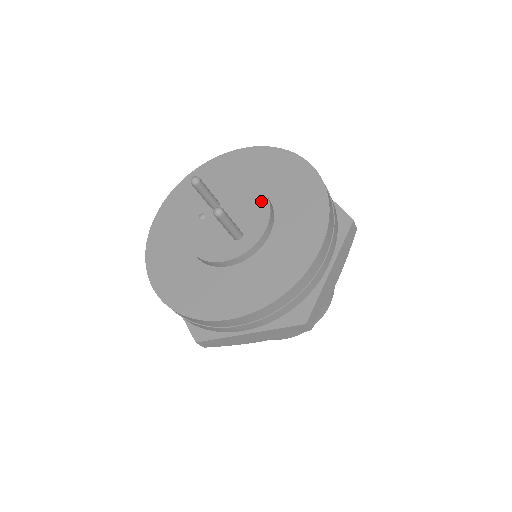
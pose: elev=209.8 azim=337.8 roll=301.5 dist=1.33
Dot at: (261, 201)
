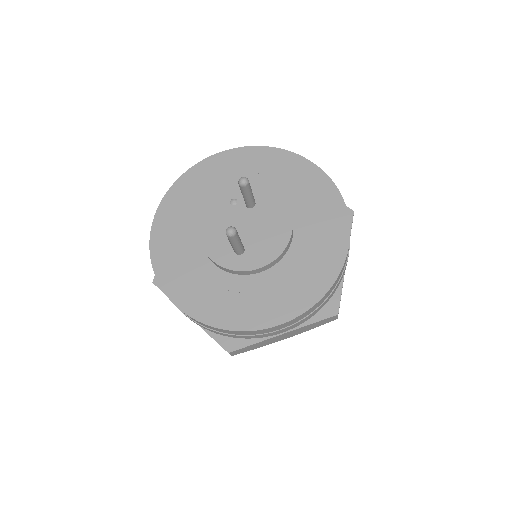
Dot at: (282, 239)
